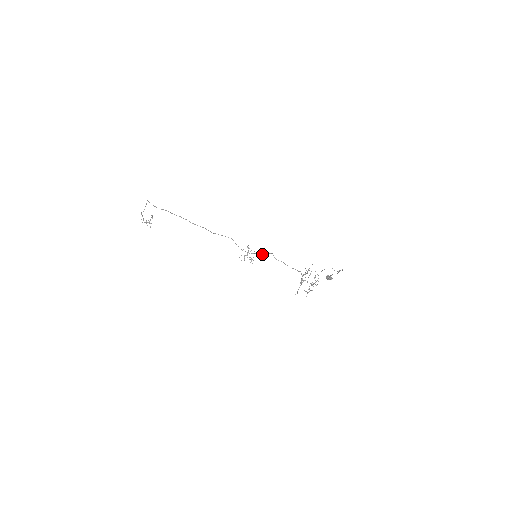
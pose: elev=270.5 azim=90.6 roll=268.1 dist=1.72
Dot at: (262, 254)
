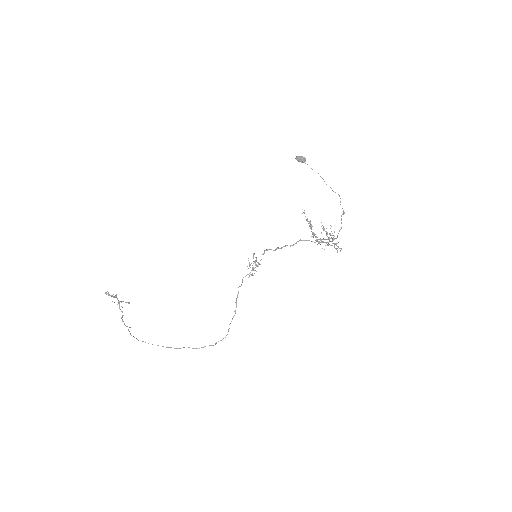
Dot at: occluded
